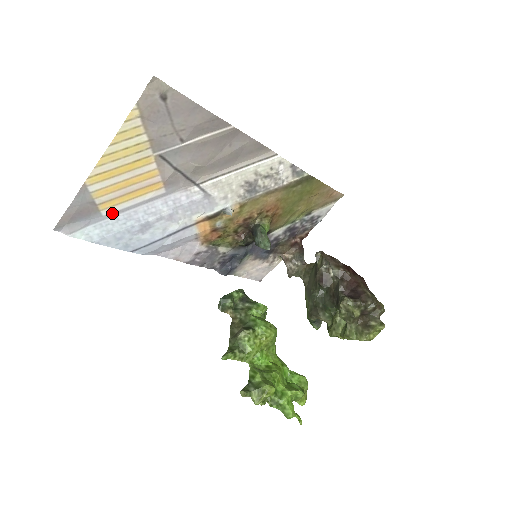
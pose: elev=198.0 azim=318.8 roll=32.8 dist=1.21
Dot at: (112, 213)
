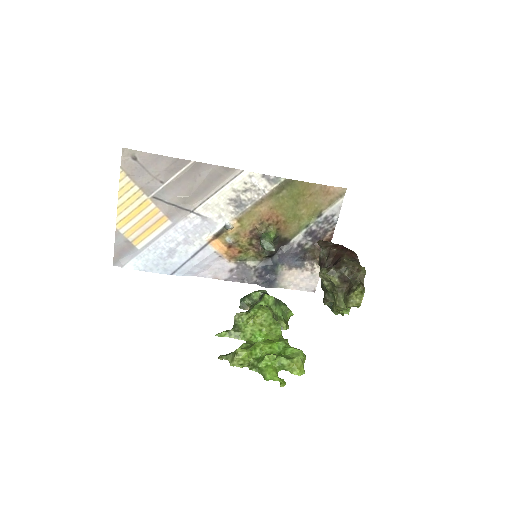
Dot at: (144, 246)
